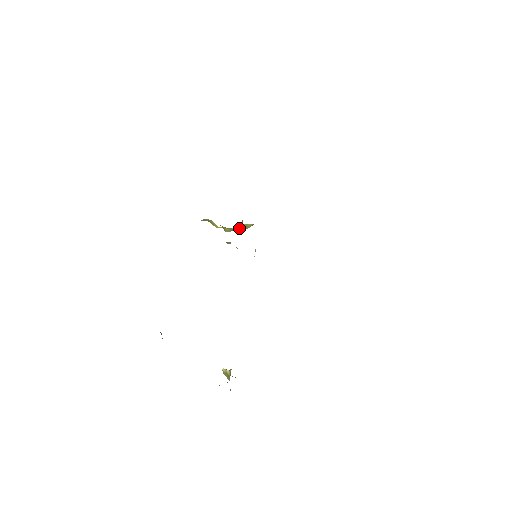
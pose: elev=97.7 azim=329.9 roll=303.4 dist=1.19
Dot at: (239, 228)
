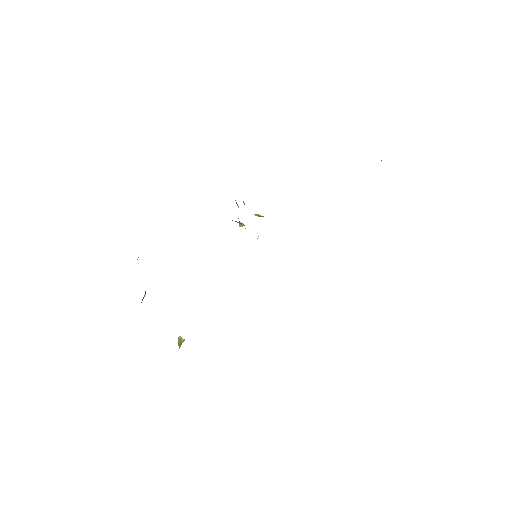
Dot at: (255, 214)
